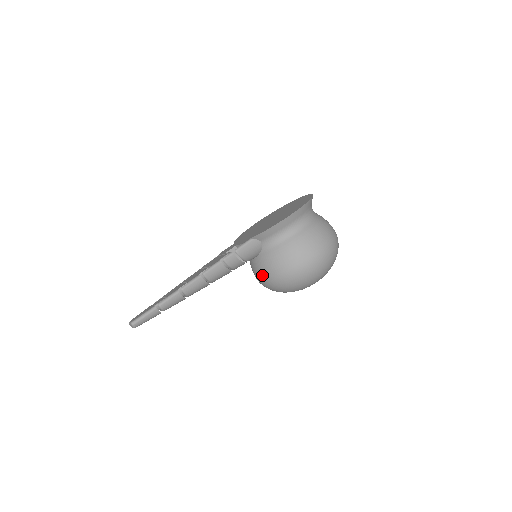
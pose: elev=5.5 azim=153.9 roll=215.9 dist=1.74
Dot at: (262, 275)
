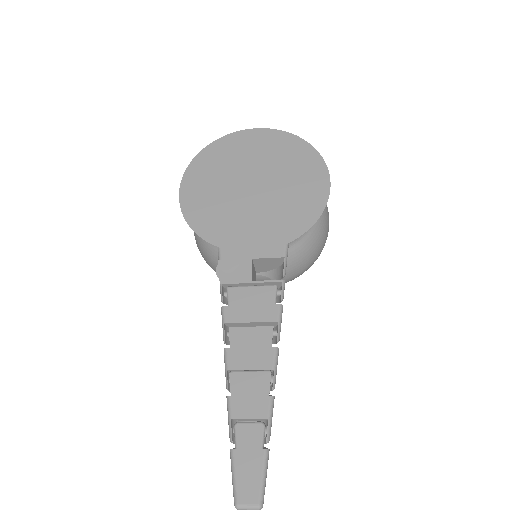
Dot at: occluded
